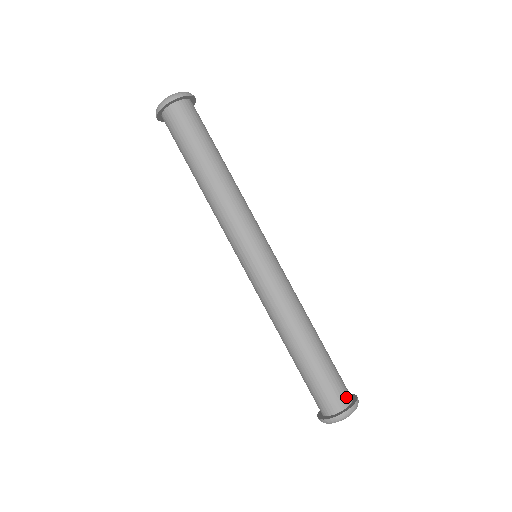
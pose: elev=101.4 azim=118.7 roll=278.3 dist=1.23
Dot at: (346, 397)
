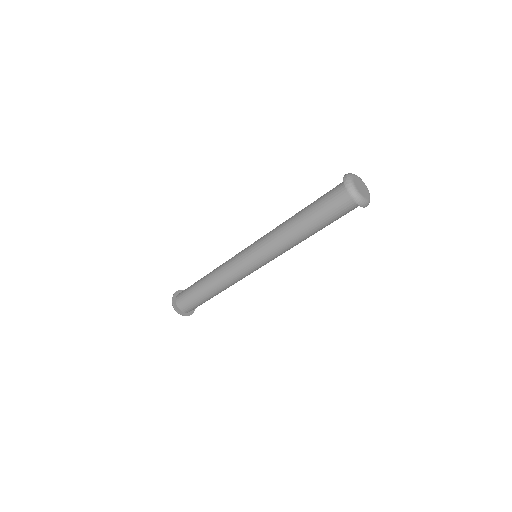
Dot at: occluded
